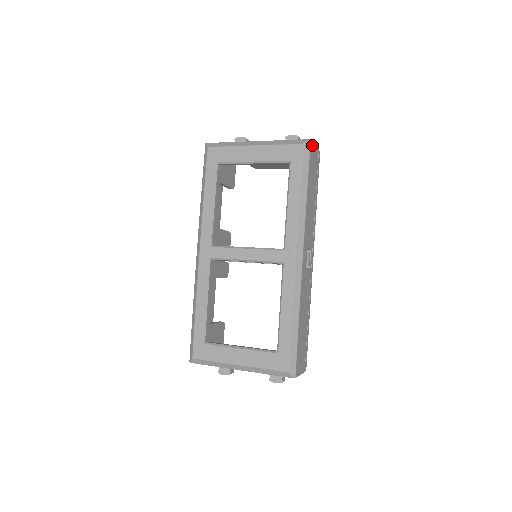
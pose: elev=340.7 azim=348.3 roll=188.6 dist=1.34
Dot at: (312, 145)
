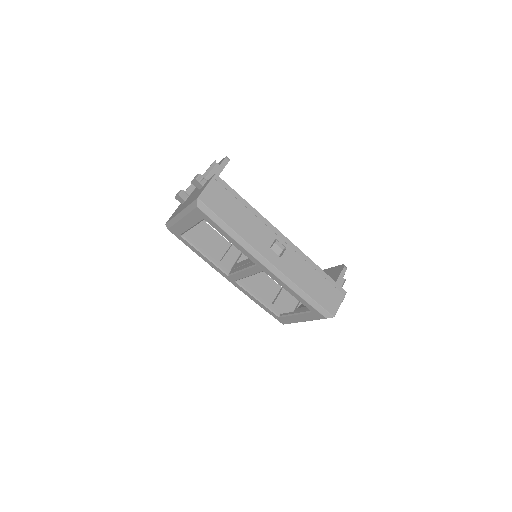
Dot at: (203, 196)
